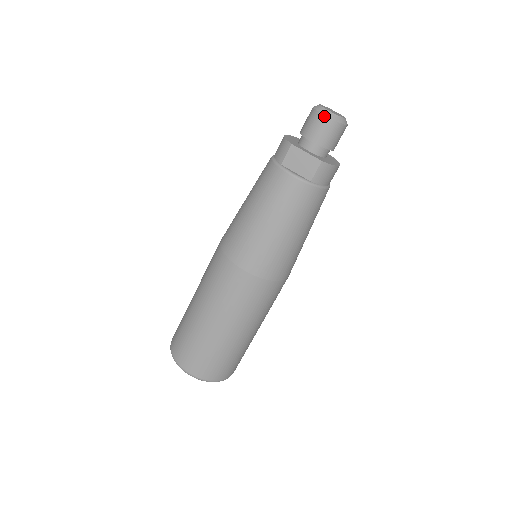
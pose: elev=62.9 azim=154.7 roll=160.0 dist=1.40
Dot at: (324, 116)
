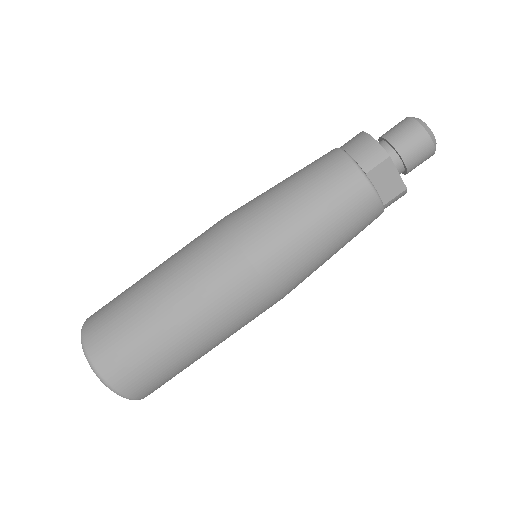
Dot at: (430, 140)
